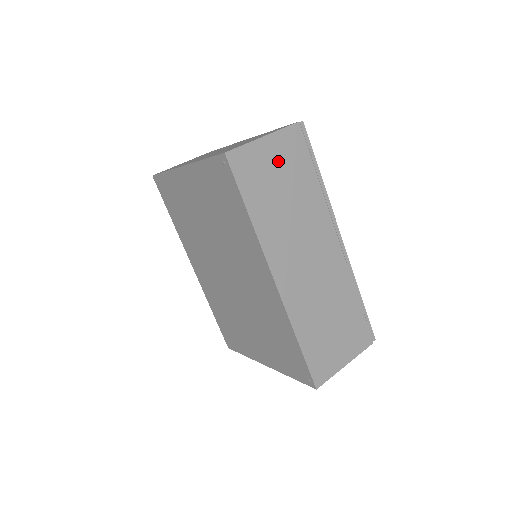
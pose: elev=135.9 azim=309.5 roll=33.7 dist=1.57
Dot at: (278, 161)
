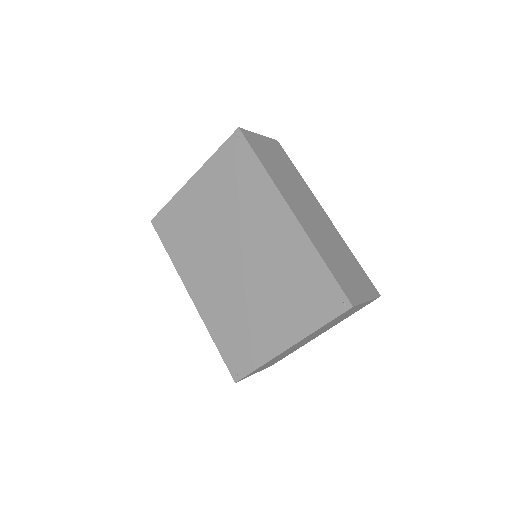
Dot at: (271, 150)
